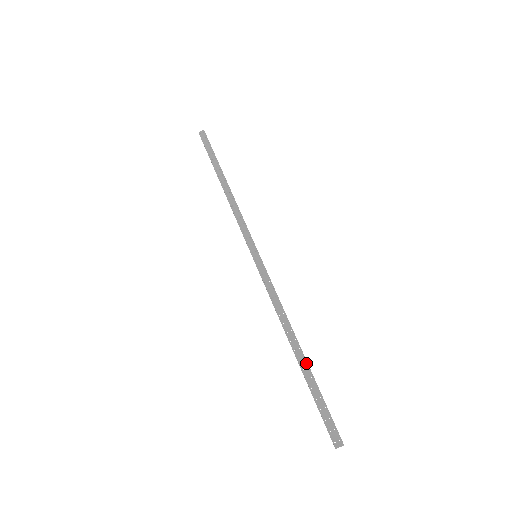
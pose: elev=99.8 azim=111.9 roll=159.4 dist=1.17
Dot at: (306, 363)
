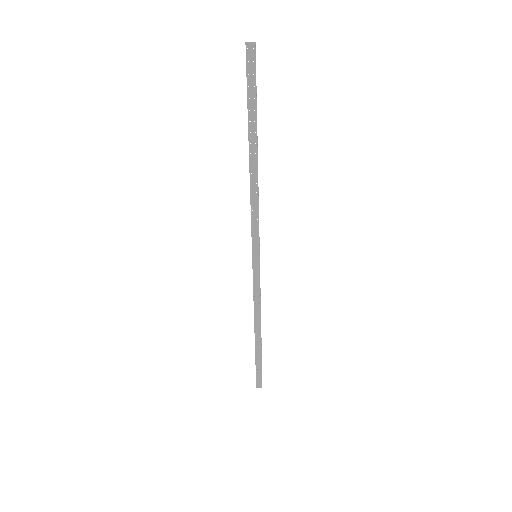
Dot at: (256, 136)
